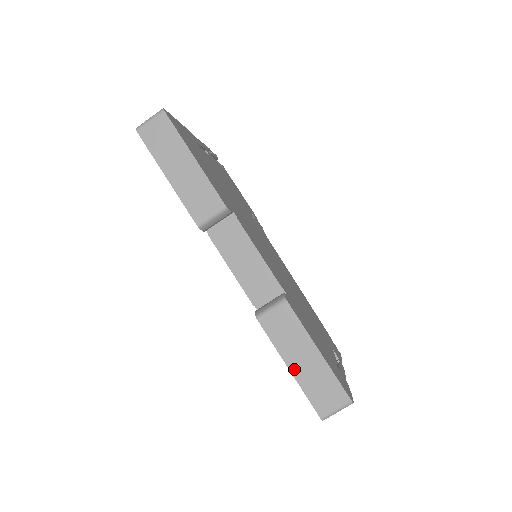
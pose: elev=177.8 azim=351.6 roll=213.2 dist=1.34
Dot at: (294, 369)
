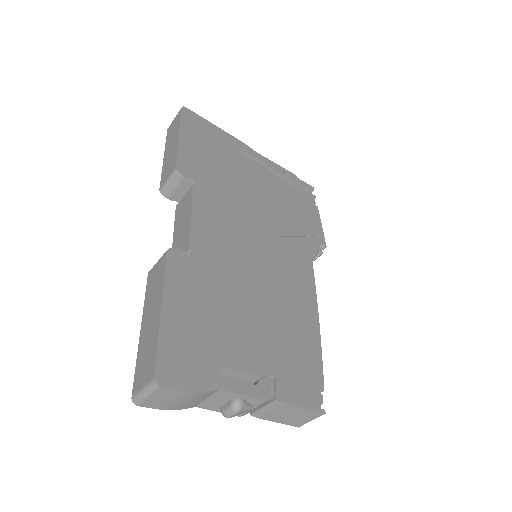
Dot at: (143, 329)
